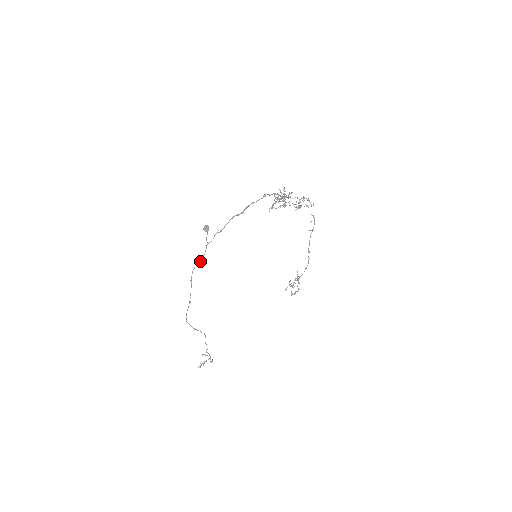
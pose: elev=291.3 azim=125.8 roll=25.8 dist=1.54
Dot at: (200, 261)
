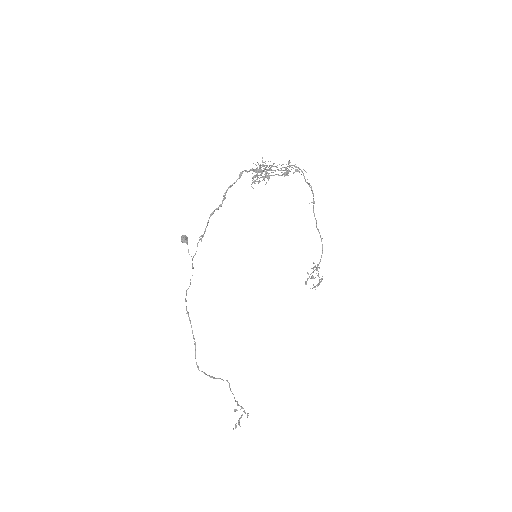
Dot at: (190, 284)
